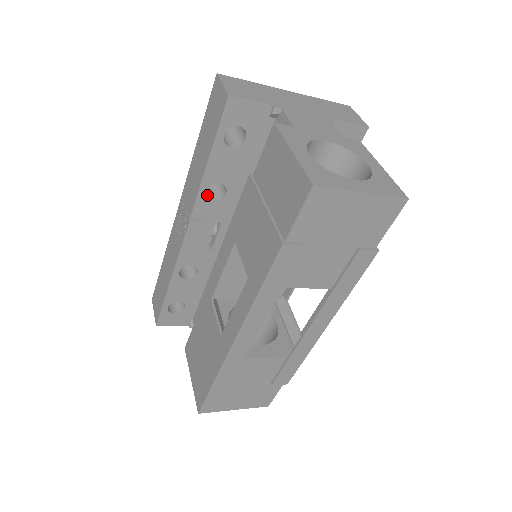
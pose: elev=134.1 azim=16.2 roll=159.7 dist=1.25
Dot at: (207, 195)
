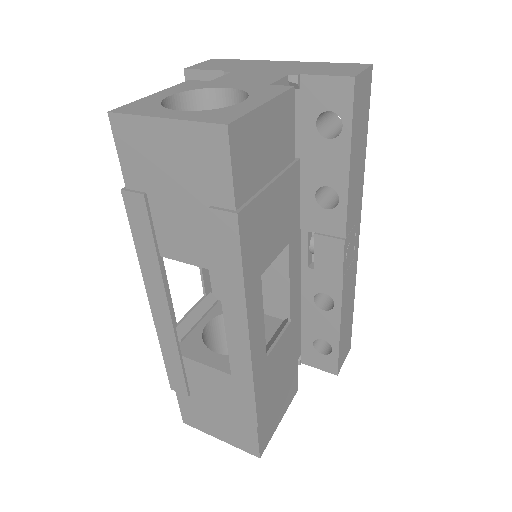
Dot at: occluded
